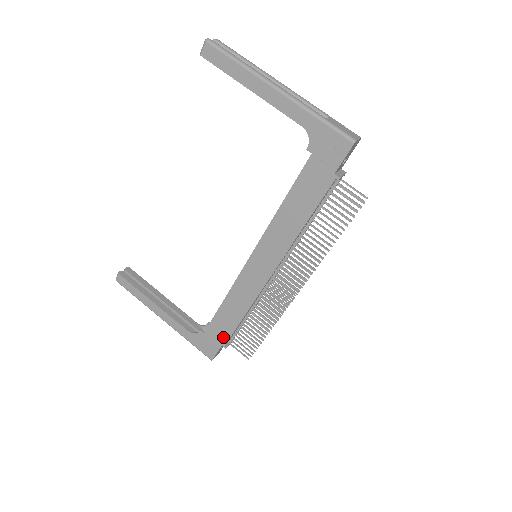
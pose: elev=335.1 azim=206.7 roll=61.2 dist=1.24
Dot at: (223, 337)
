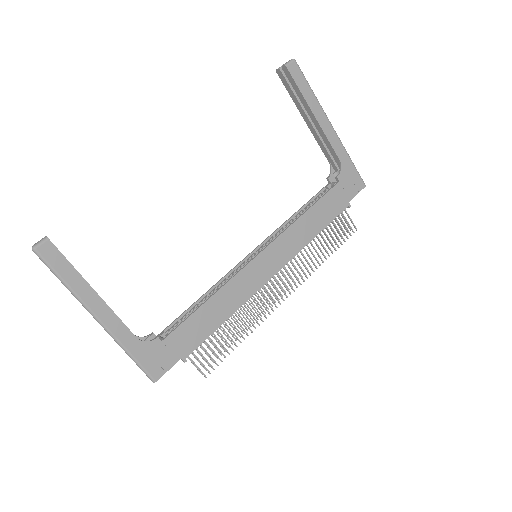
Dot at: (189, 346)
